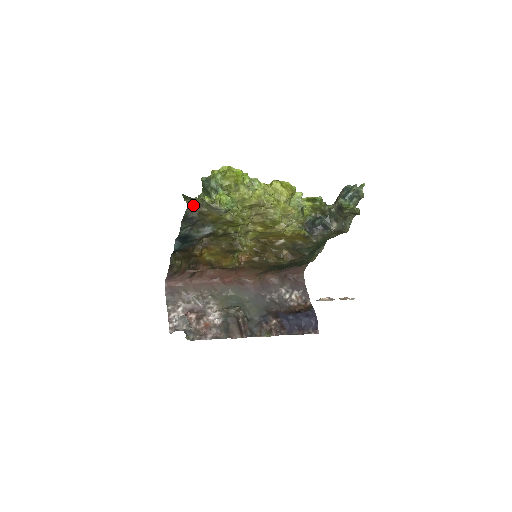
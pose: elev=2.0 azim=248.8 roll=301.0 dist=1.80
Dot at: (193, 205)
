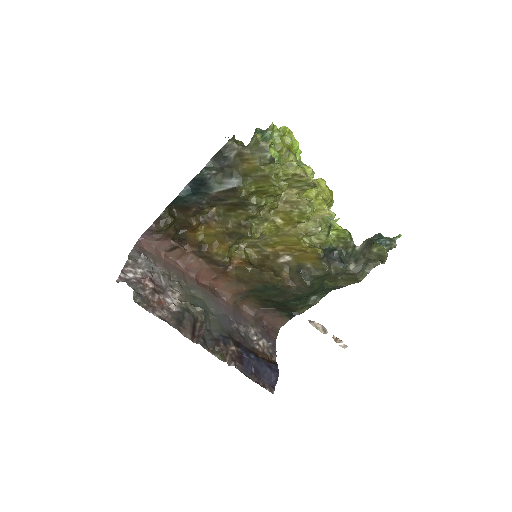
Dot at: (237, 142)
